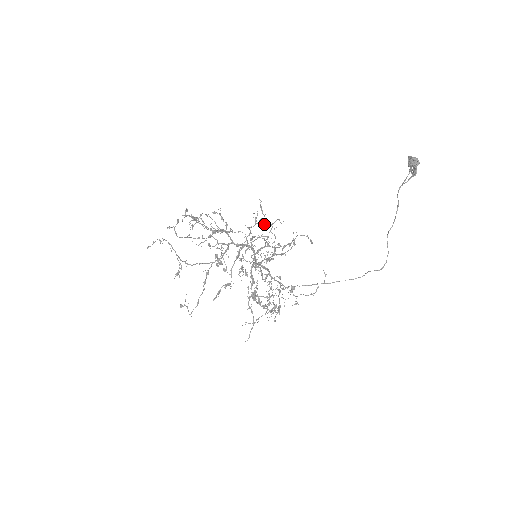
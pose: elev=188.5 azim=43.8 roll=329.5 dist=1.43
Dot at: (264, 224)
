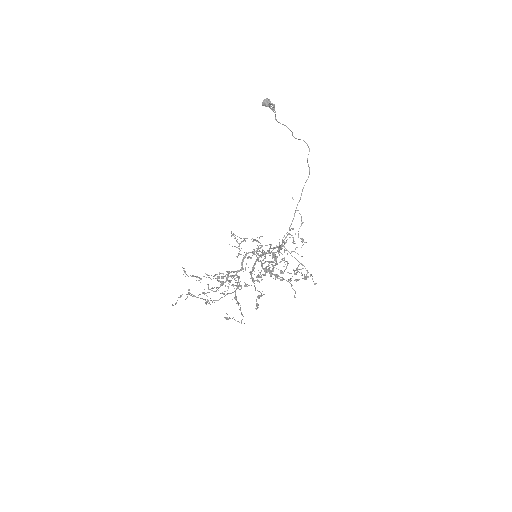
Dot at: occluded
